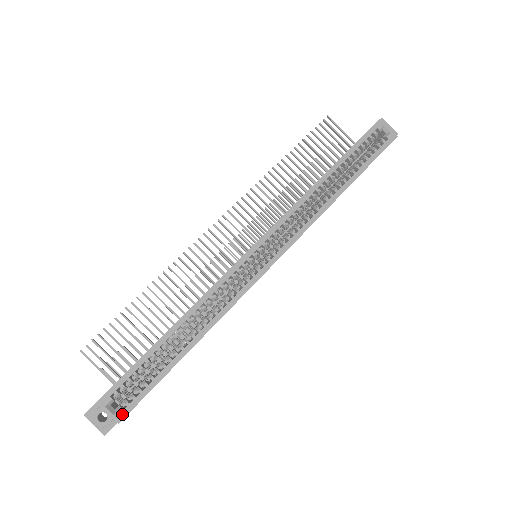
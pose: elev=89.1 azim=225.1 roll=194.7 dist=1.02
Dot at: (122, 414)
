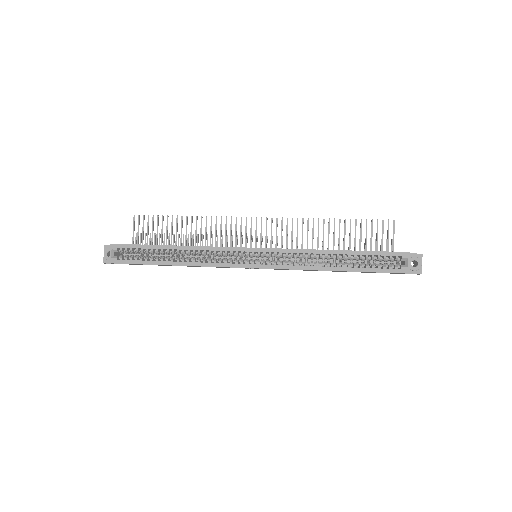
Dot at: (114, 261)
